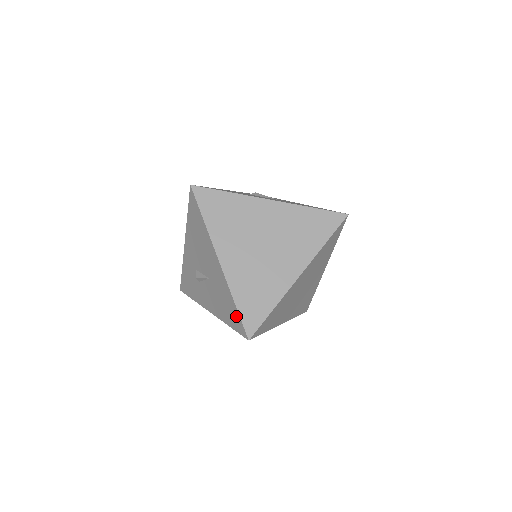
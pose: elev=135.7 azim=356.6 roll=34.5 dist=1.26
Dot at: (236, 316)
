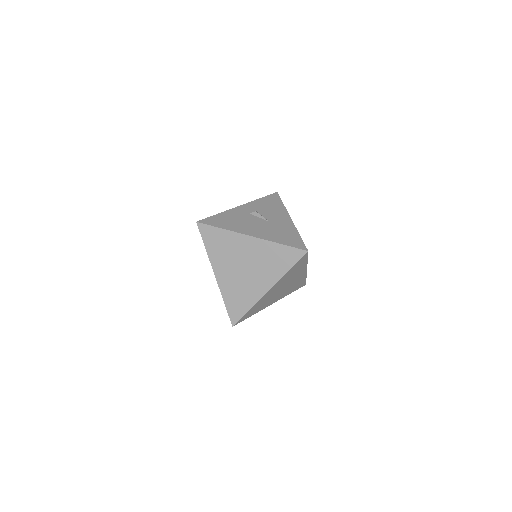
Dot at: (227, 309)
